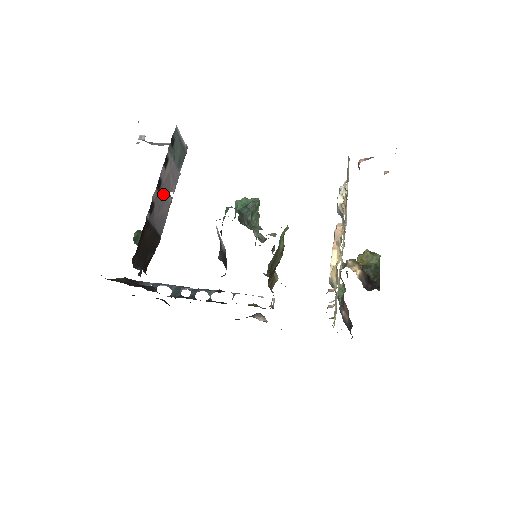
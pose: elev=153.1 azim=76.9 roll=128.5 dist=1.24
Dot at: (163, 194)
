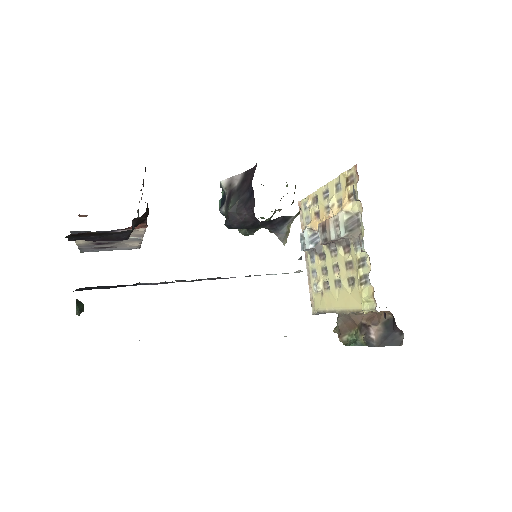
Dot at: occluded
